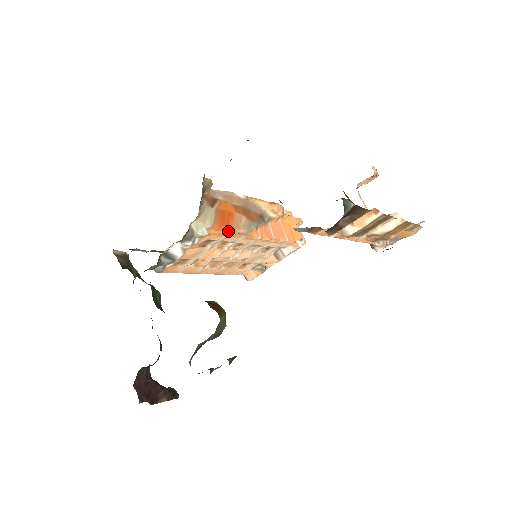
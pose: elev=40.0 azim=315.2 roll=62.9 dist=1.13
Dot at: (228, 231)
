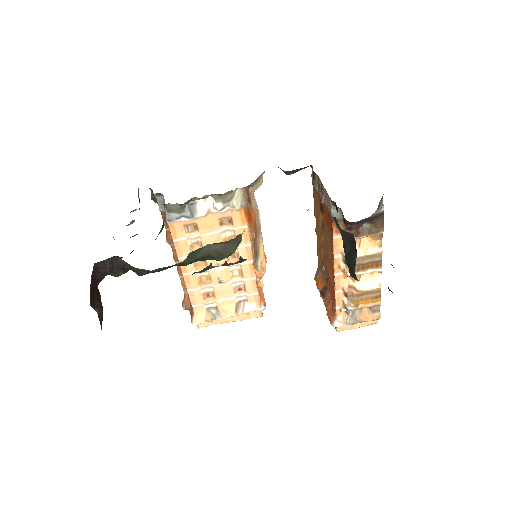
Dot at: (248, 224)
